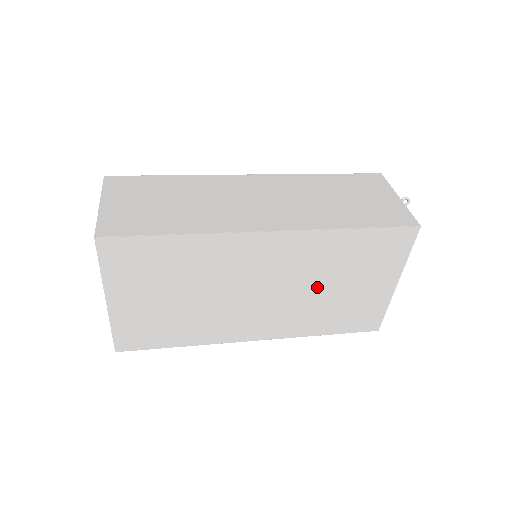
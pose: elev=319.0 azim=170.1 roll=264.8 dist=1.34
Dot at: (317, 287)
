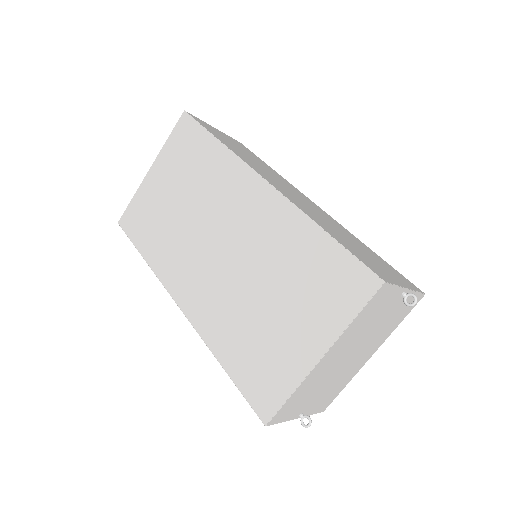
Dot at: (256, 282)
